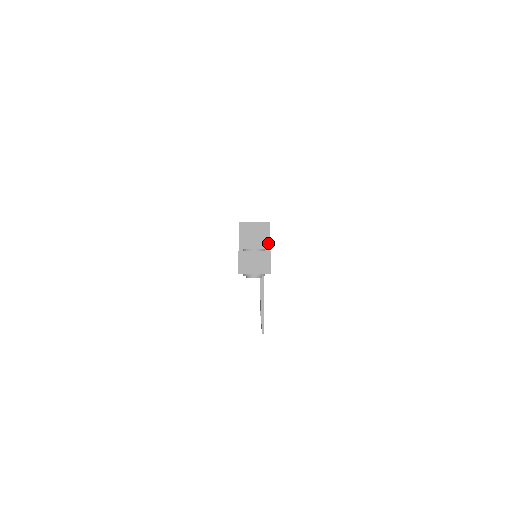
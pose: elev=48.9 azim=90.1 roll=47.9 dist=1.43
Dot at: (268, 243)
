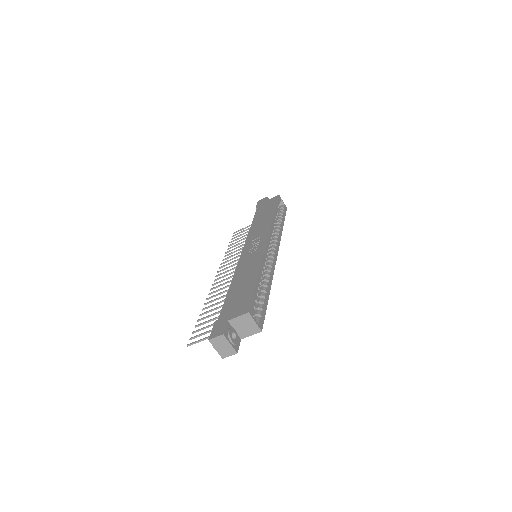
Dot at: (246, 336)
